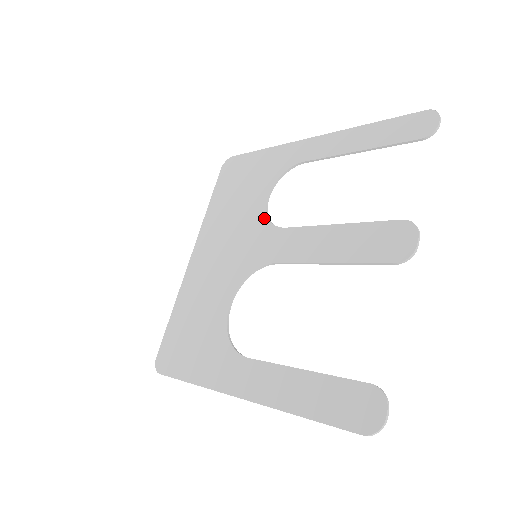
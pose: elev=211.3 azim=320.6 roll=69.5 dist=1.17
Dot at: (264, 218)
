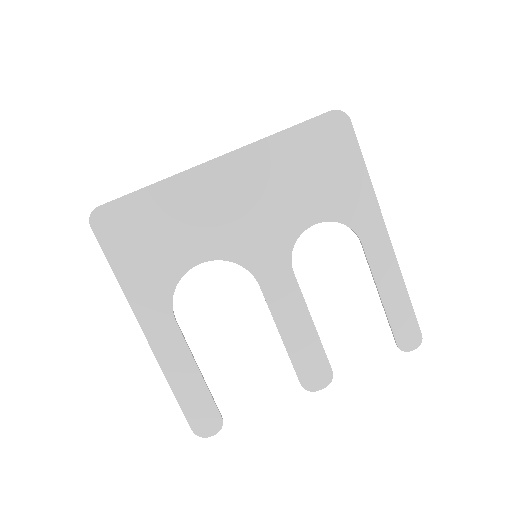
Dot at: (294, 238)
